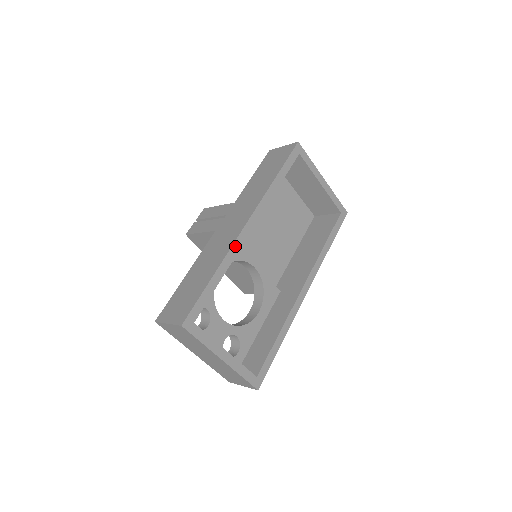
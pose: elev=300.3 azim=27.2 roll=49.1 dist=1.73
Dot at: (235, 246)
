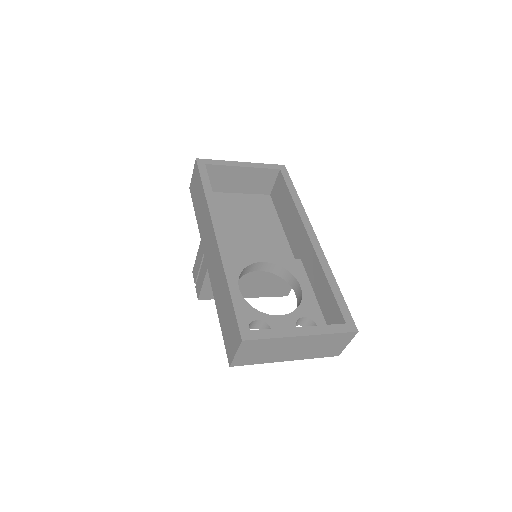
Dot at: (223, 256)
